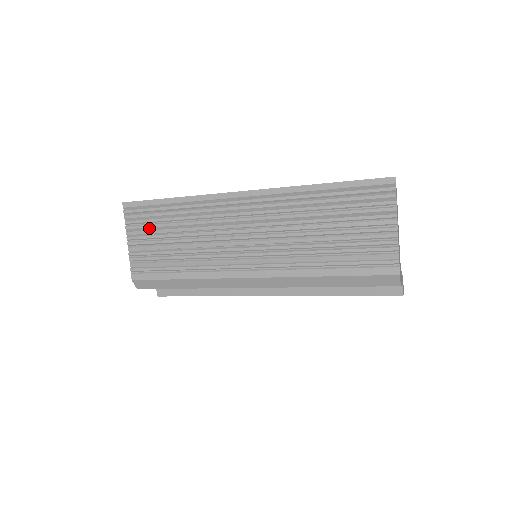
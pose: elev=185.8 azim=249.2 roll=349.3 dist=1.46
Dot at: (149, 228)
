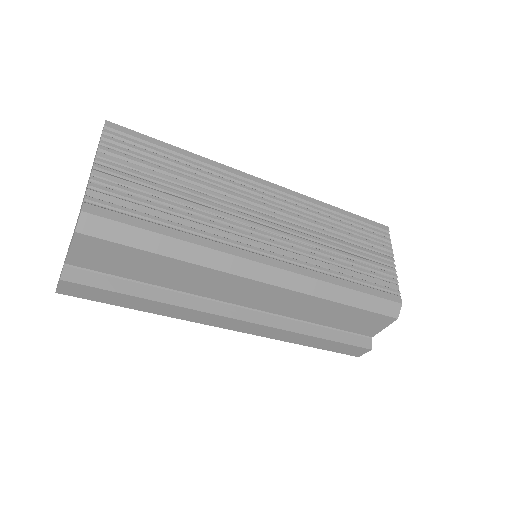
Dot at: (138, 163)
